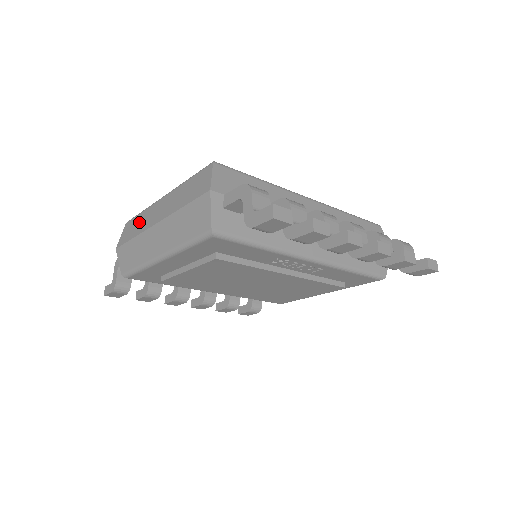
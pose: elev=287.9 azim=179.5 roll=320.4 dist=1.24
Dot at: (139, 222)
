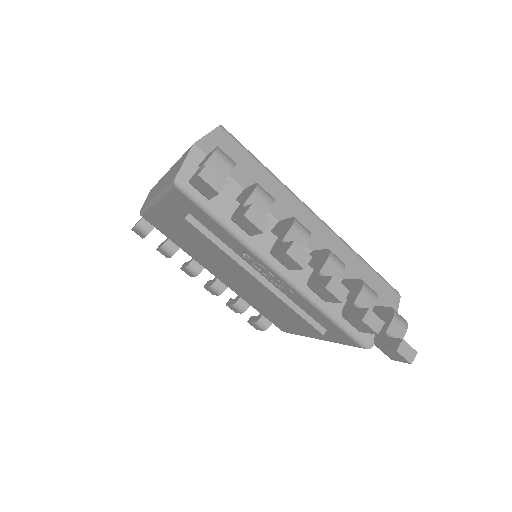
Dot at: occluded
